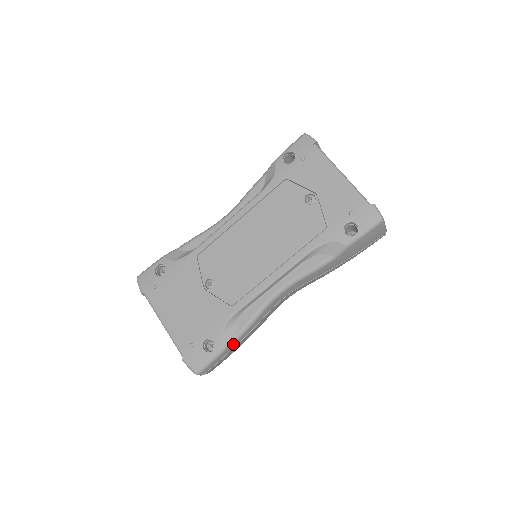
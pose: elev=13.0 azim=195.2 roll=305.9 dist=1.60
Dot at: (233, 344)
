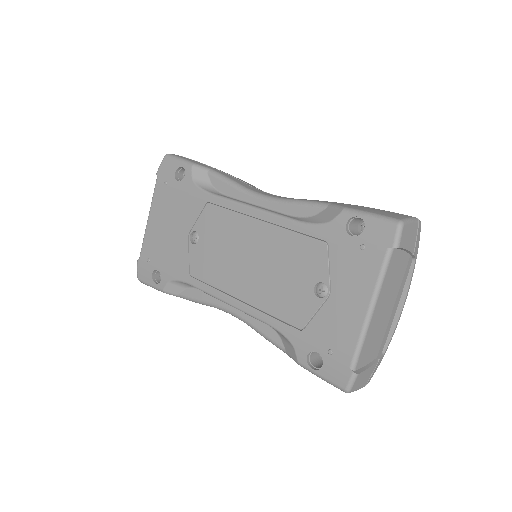
Dot at: (174, 295)
